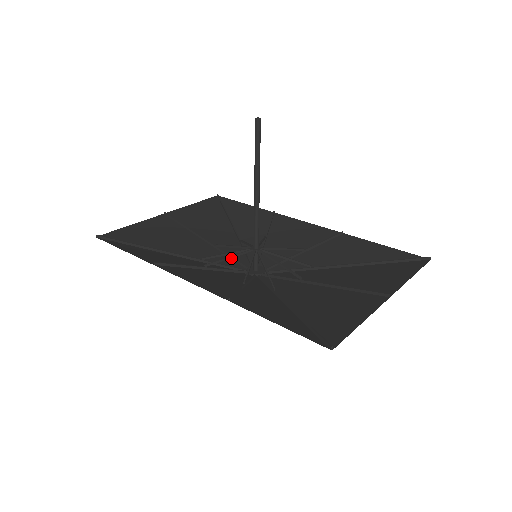
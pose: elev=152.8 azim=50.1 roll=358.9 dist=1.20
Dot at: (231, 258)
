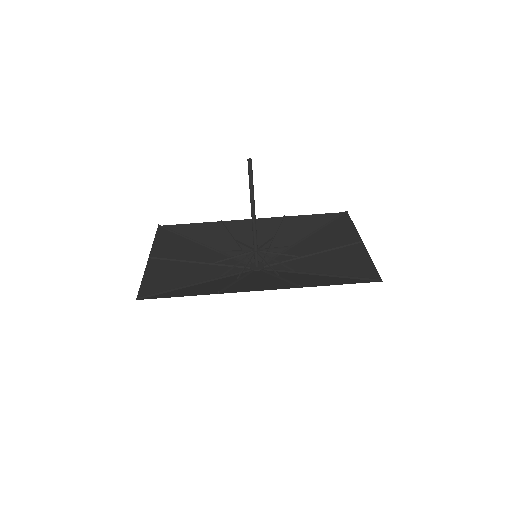
Dot at: (232, 266)
